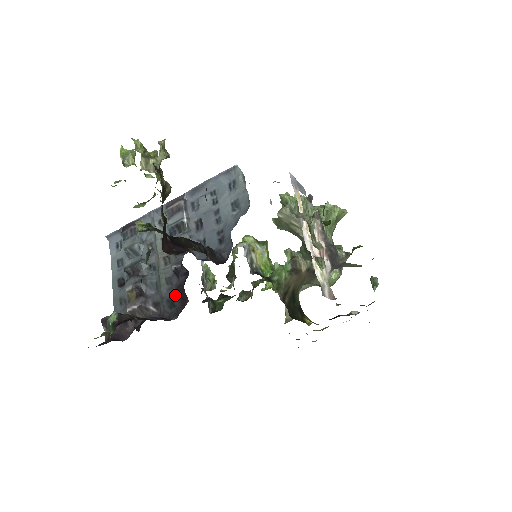
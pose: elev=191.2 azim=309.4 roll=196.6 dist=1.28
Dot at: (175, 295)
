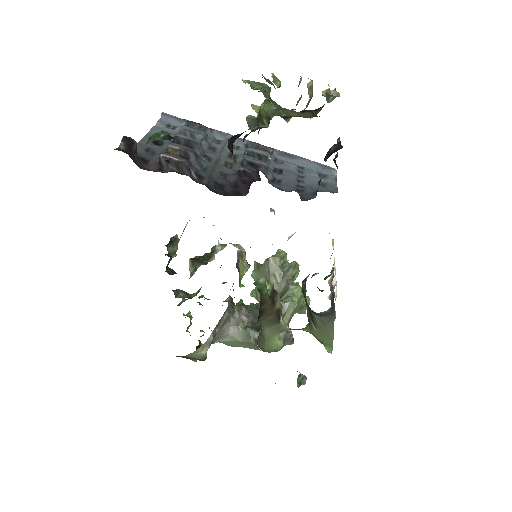
Dot at: (229, 184)
